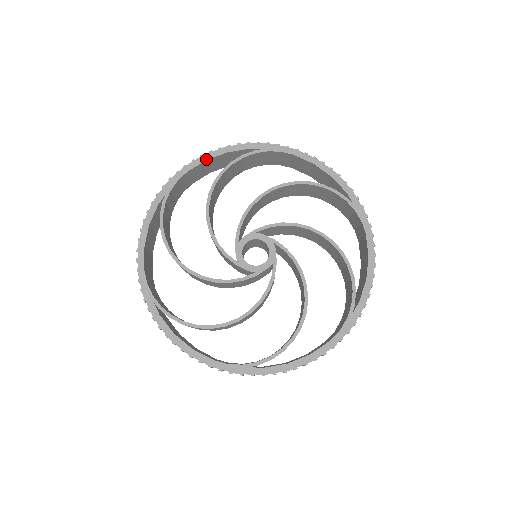
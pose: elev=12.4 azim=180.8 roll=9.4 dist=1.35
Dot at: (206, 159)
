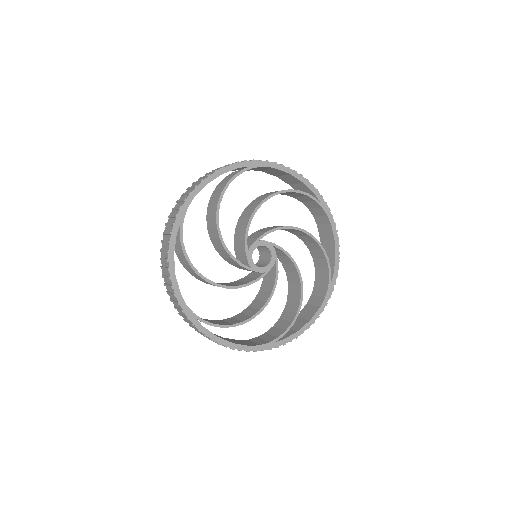
Dot at: (207, 183)
